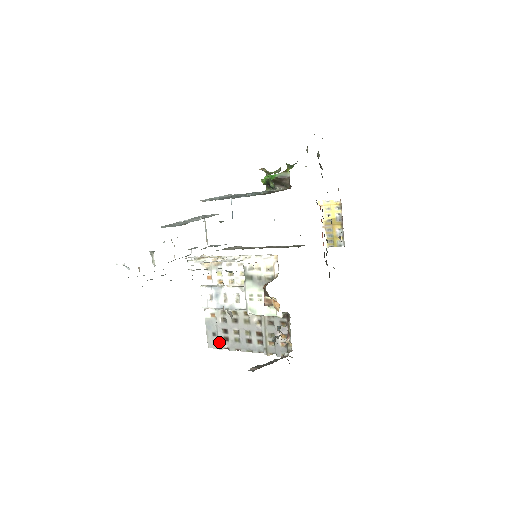
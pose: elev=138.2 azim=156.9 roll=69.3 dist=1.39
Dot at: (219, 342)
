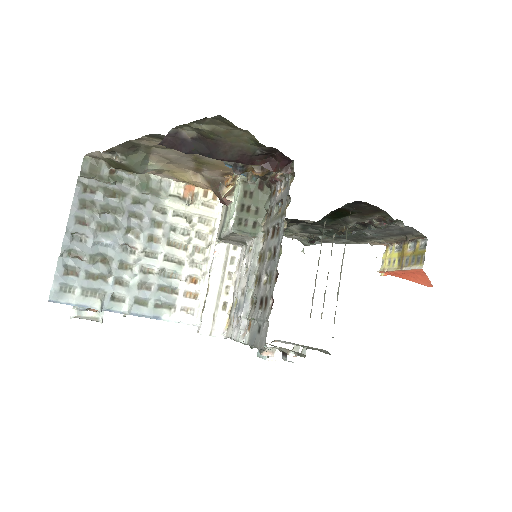
Dot at: (264, 319)
